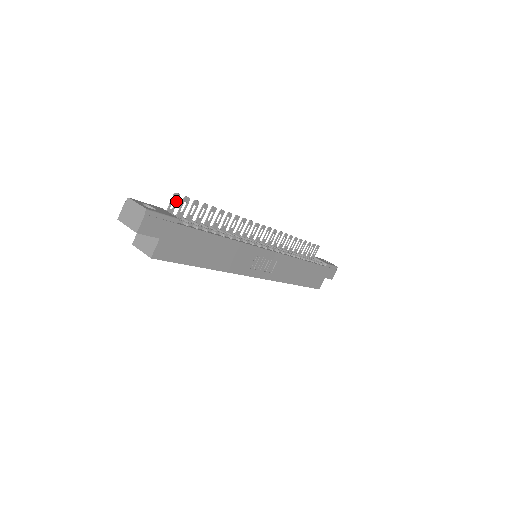
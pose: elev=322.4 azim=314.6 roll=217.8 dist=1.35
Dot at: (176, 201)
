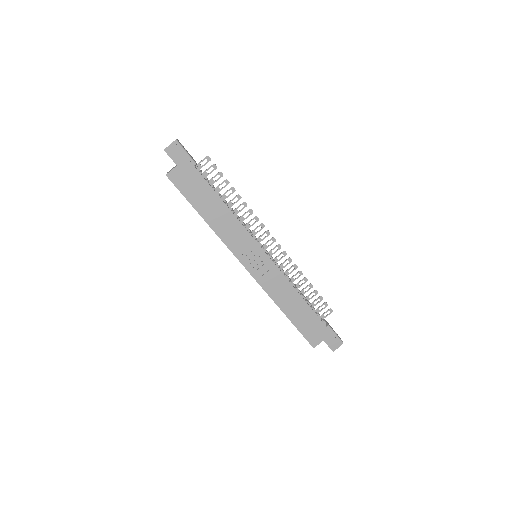
Dot at: (206, 162)
